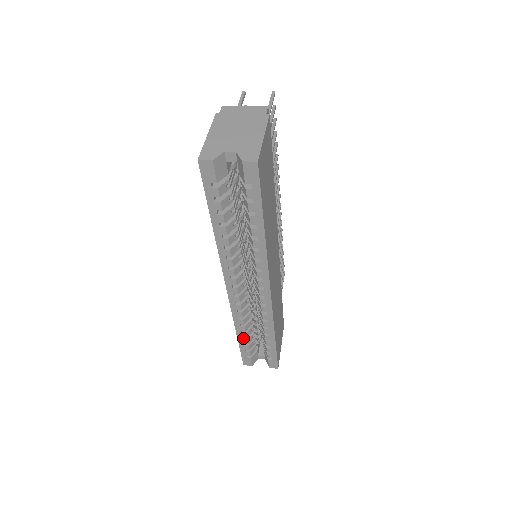
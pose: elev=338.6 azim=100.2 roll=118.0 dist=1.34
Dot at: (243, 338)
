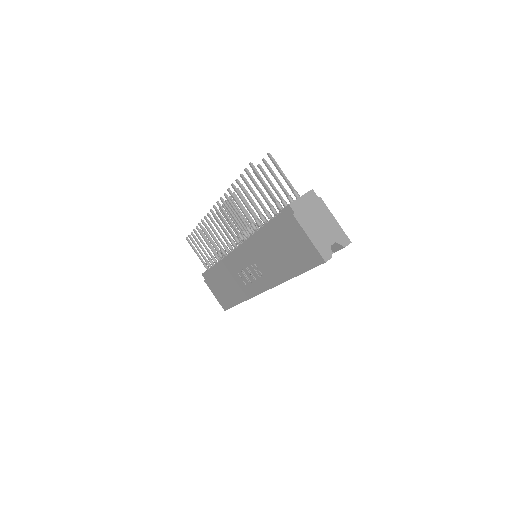
Dot at: occluded
